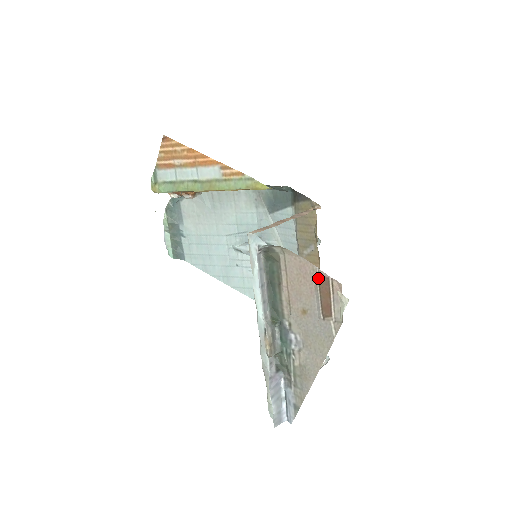
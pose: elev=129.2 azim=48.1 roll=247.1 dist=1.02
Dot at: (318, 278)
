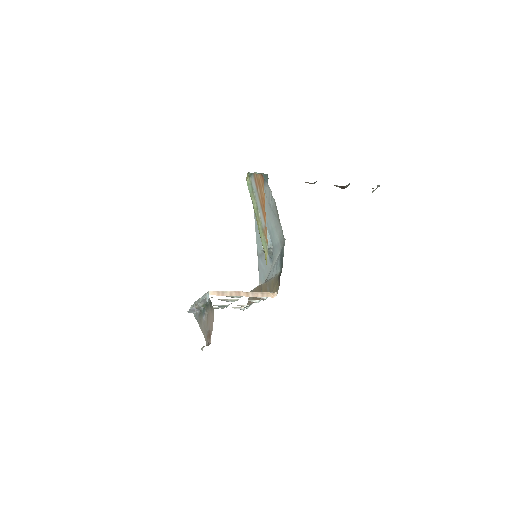
Dot at: (211, 331)
